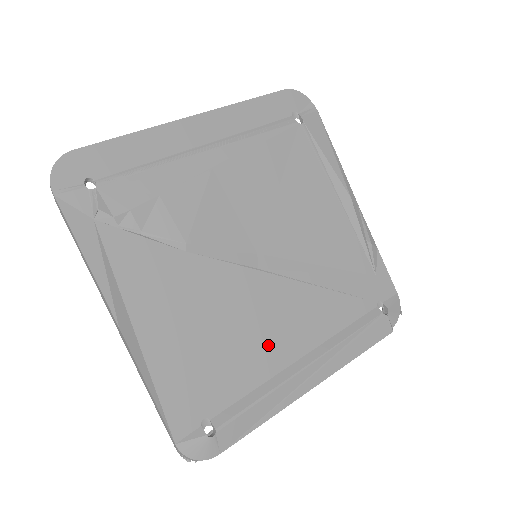
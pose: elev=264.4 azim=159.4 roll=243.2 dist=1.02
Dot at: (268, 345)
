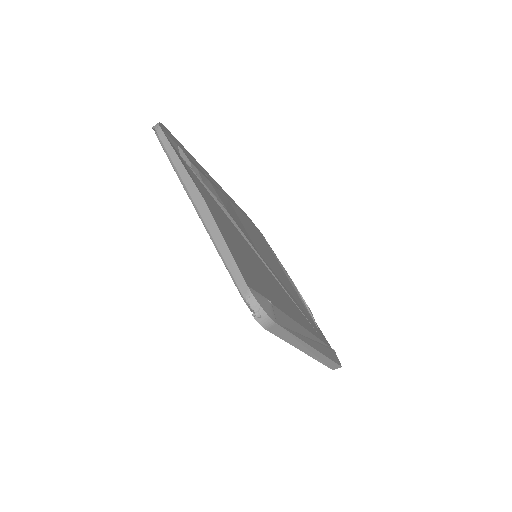
Dot at: (280, 298)
